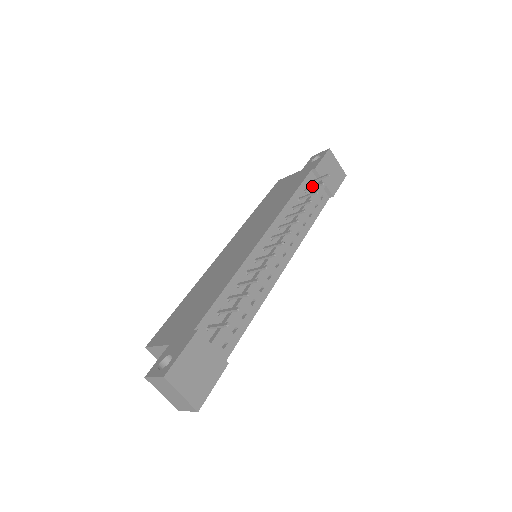
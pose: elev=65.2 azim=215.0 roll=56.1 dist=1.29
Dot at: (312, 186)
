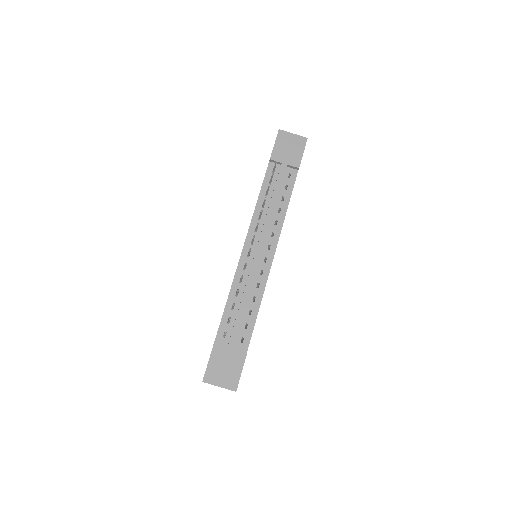
Dot at: occluded
